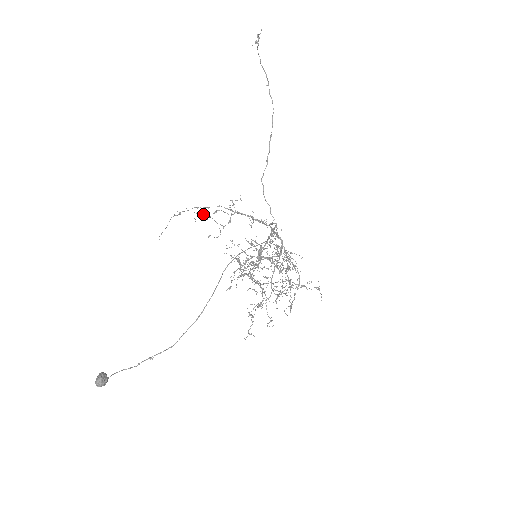
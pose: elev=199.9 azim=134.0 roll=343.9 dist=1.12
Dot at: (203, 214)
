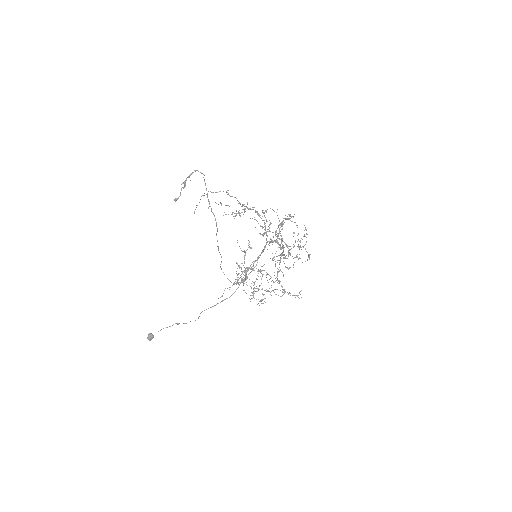
Dot at: (221, 204)
